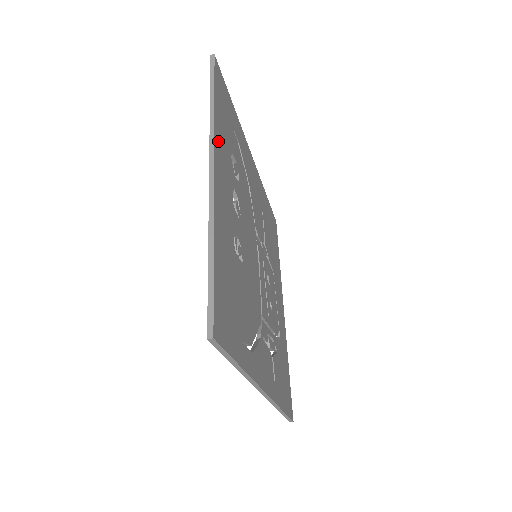
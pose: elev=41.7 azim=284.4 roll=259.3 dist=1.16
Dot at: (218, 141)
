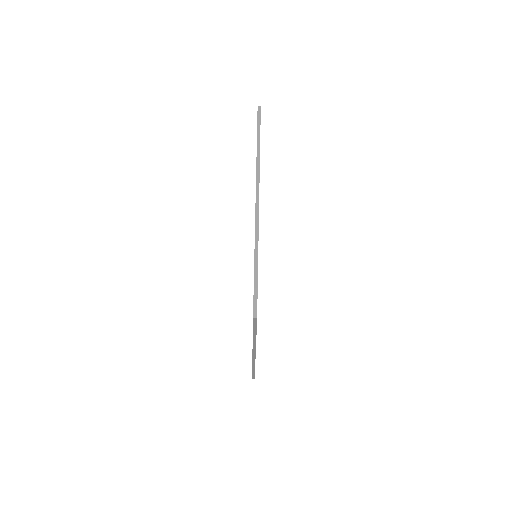
Dot at: occluded
